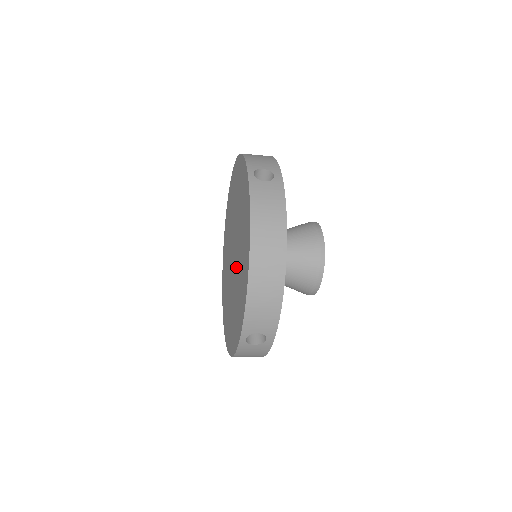
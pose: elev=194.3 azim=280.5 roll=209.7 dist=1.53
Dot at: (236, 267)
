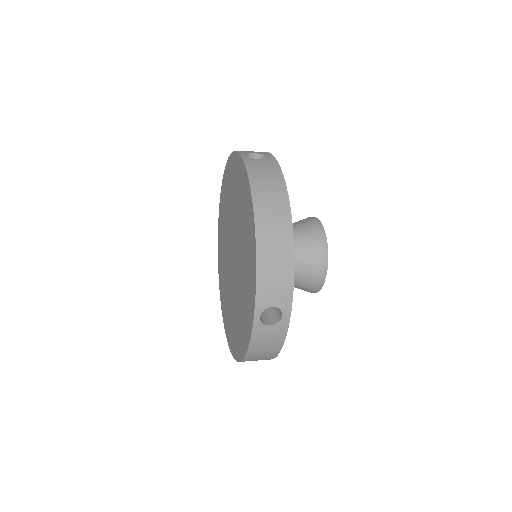
Dot at: (238, 259)
